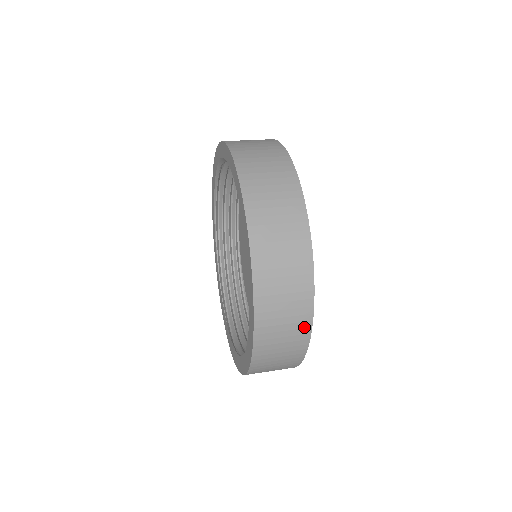
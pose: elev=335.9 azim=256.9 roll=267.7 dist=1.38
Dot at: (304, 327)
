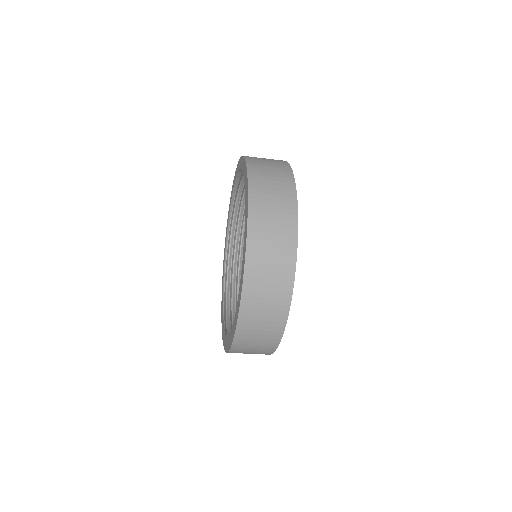
Dot at: (291, 214)
